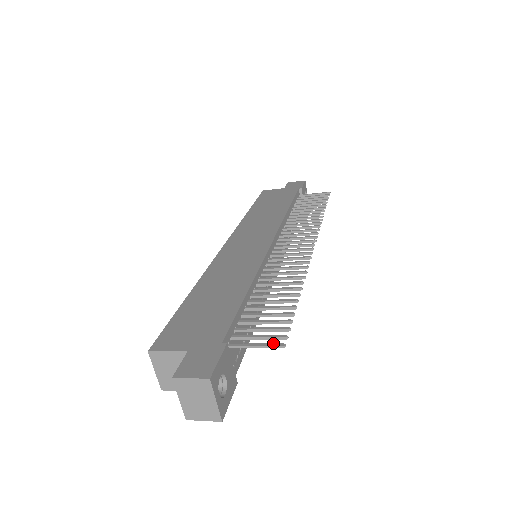
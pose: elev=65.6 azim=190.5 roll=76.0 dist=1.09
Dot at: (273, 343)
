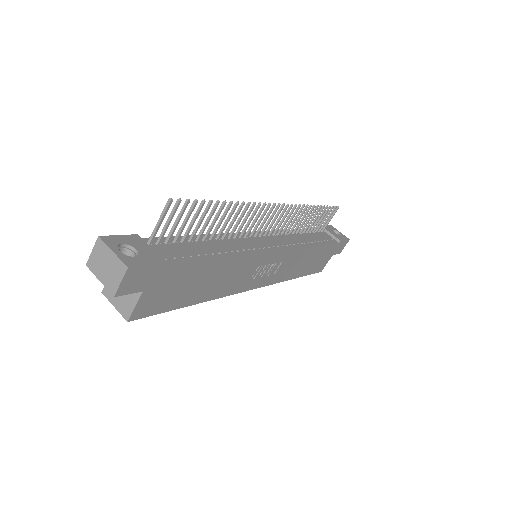
Dot at: (166, 207)
